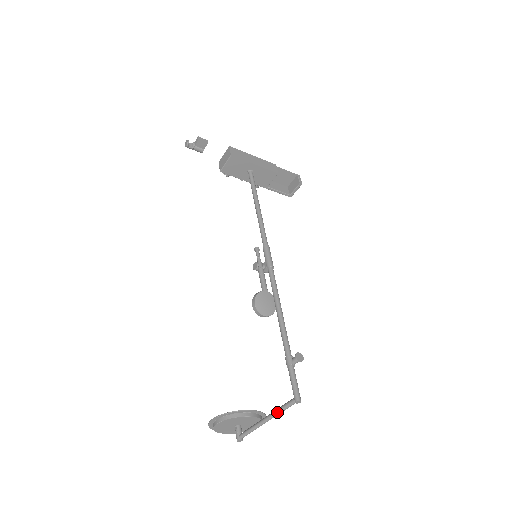
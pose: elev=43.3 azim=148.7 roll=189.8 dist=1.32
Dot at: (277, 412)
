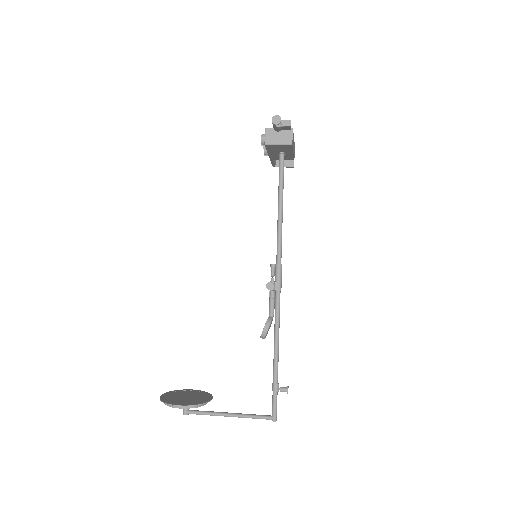
Dot at: occluded
